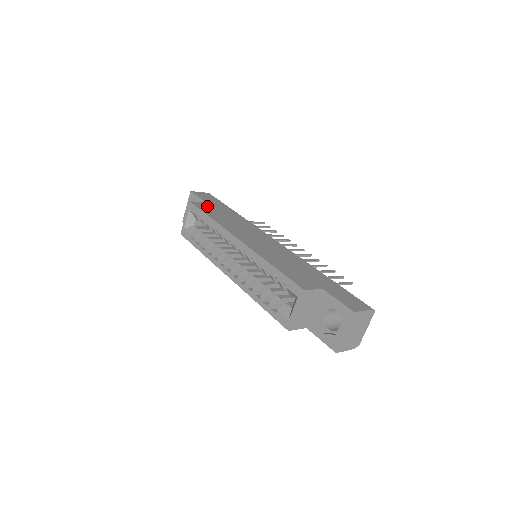
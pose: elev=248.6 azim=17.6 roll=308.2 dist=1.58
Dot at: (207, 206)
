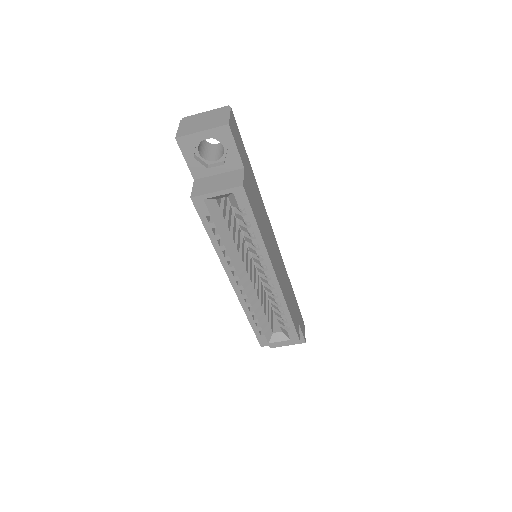
Dot at: (249, 186)
